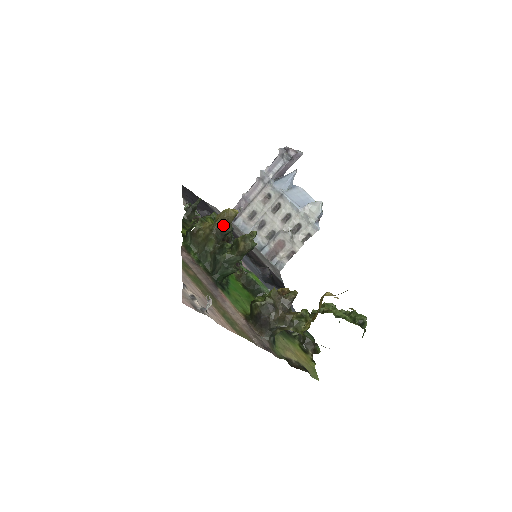
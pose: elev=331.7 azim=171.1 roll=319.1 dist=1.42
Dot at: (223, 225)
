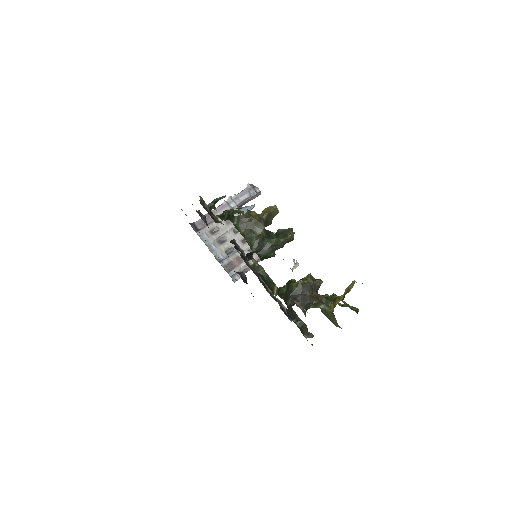
Dot at: (269, 217)
